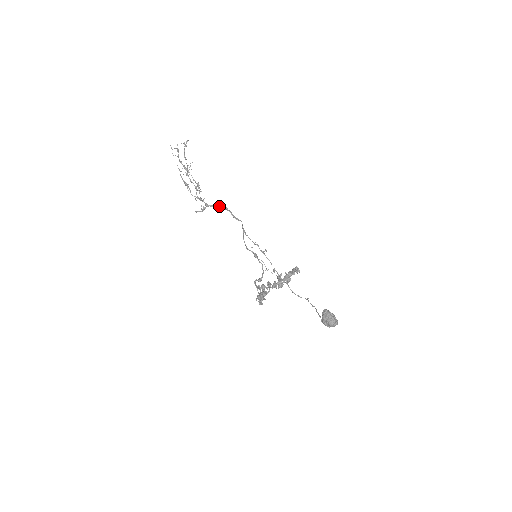
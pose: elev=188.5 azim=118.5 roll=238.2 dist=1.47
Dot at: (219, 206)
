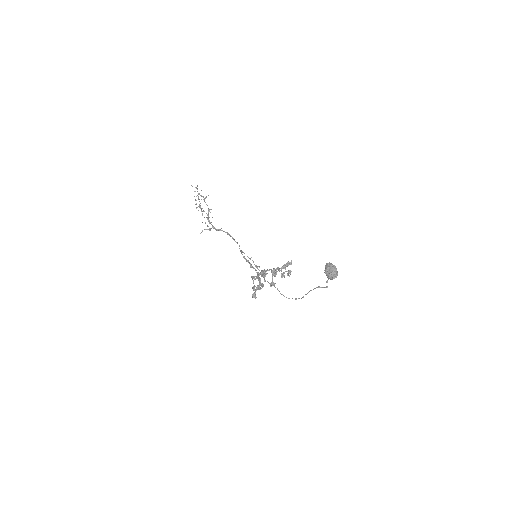
Dot at: occluded
